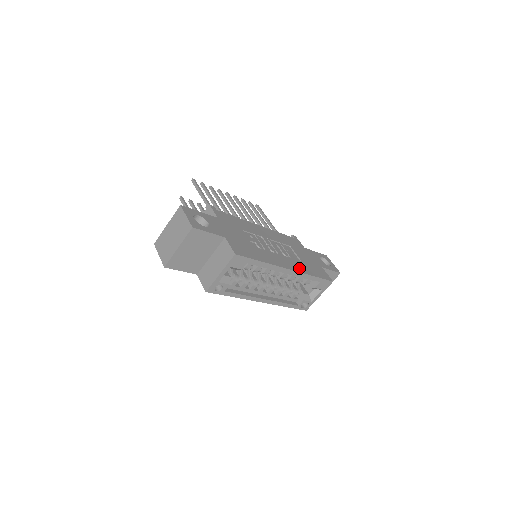
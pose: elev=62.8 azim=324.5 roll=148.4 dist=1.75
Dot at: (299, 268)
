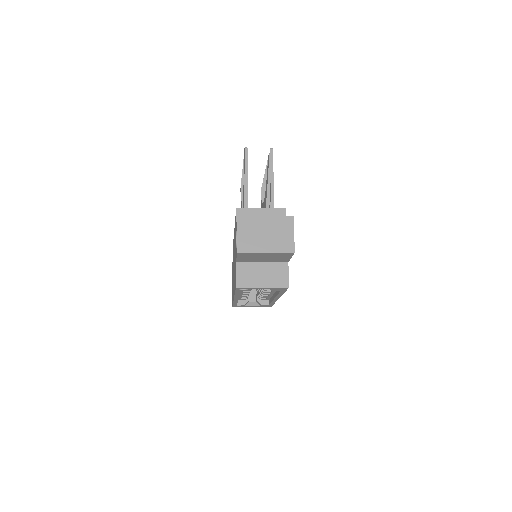
Dot at: occluded
